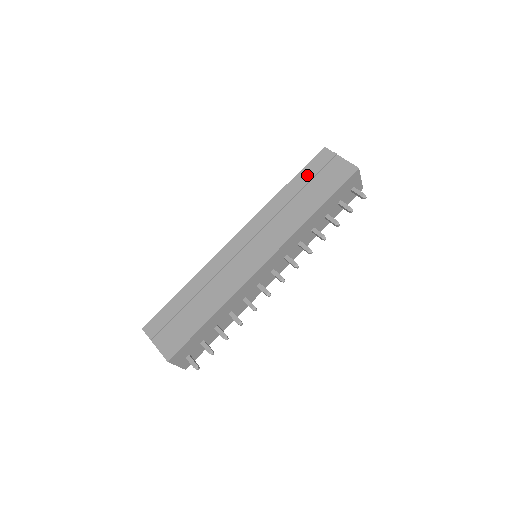
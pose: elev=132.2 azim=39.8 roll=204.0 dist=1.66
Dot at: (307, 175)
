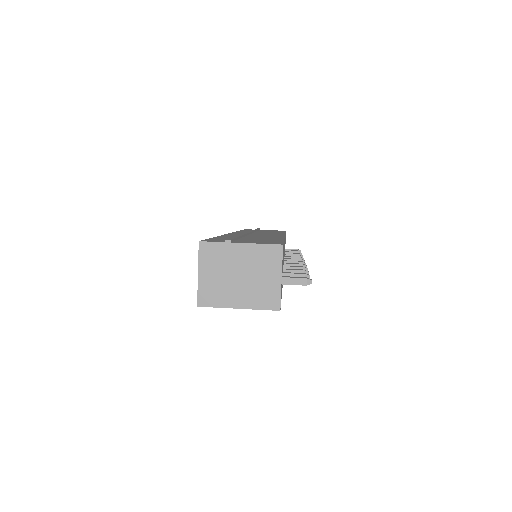
Dot at: (251, 230)
